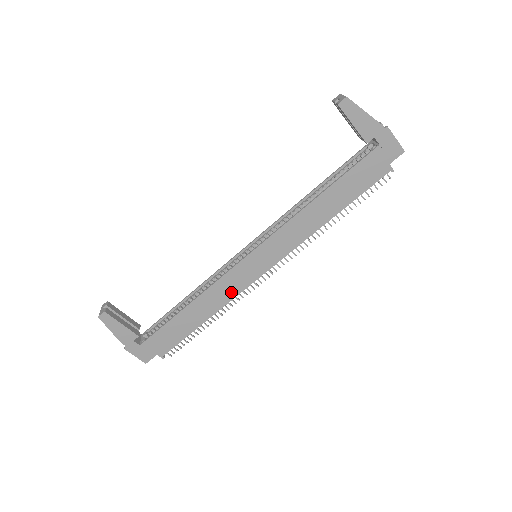
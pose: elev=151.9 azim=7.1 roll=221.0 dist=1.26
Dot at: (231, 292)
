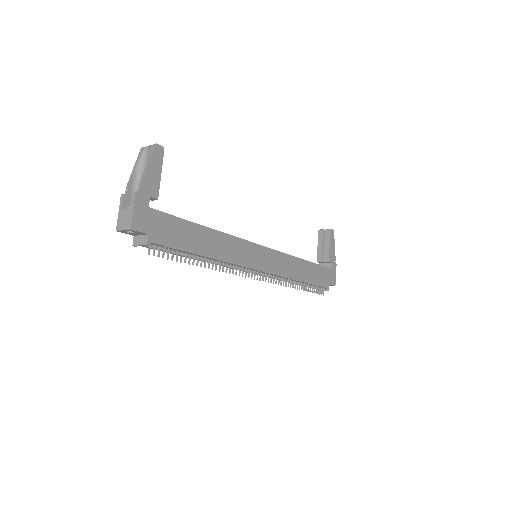
Dot at: (236, 257)
